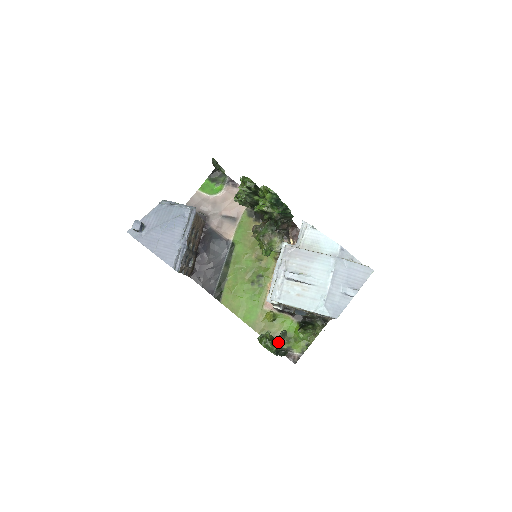
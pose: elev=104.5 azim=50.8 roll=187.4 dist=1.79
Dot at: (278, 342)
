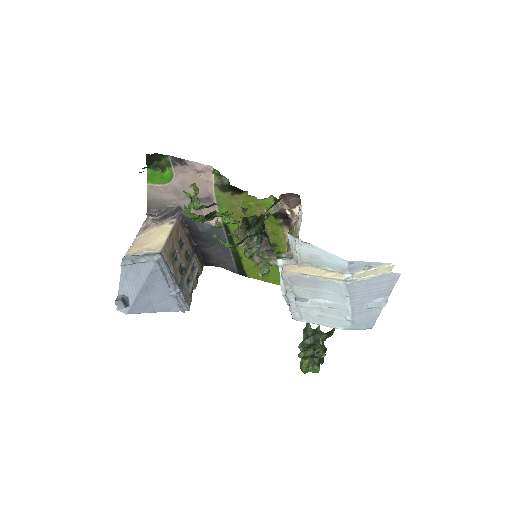
Dot at: (319, 356)
